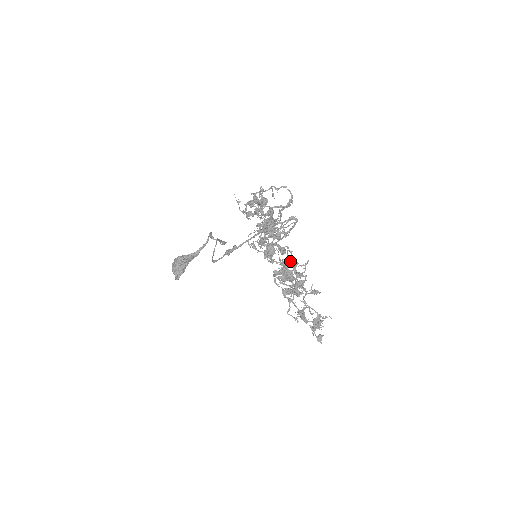
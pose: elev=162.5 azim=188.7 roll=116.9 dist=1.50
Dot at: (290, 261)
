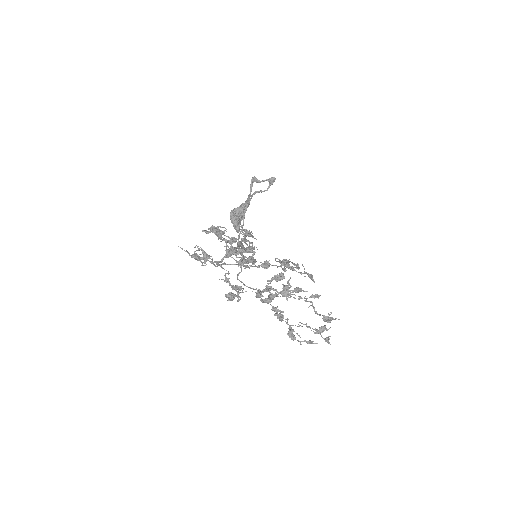
Dot at: (273, 278)
